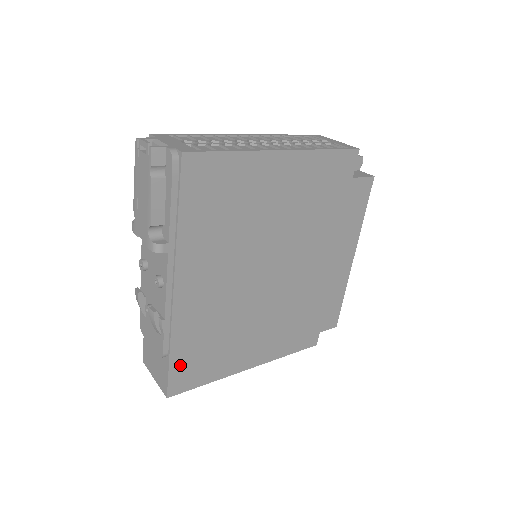
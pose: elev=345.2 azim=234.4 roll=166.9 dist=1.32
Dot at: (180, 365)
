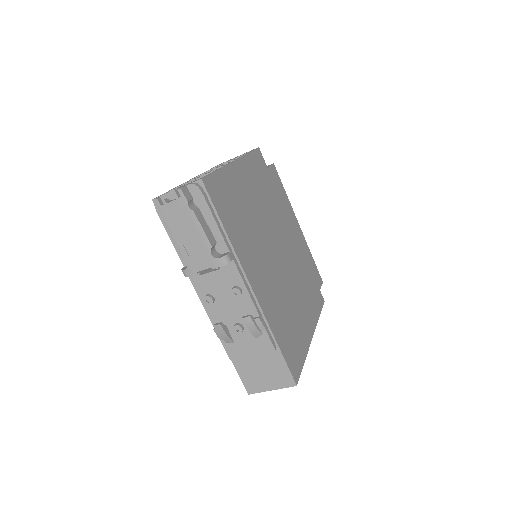
Dot at: (286, 352)
